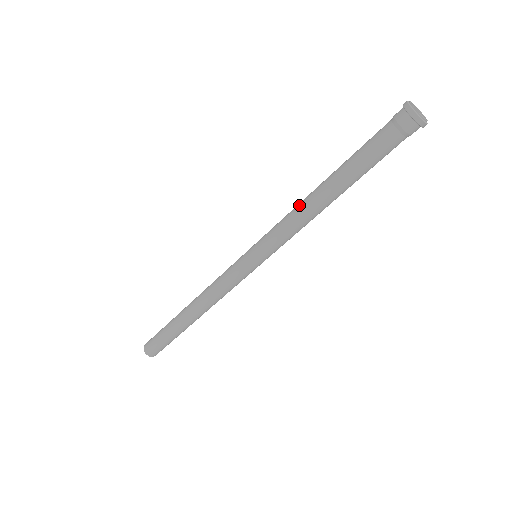
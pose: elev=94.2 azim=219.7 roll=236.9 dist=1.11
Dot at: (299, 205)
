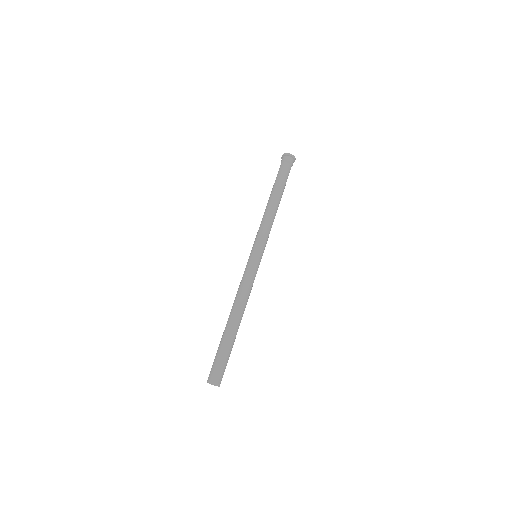
Dot at: (265, 214)
